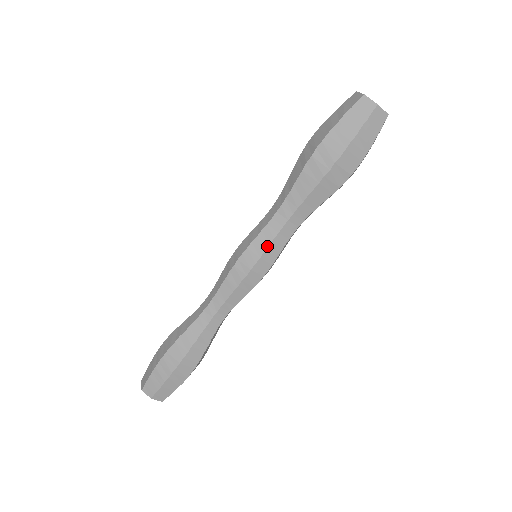
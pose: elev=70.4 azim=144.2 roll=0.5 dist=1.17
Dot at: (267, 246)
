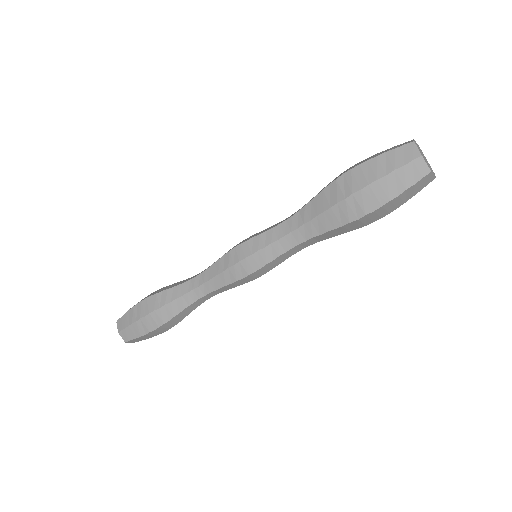
Dot at: occluded
